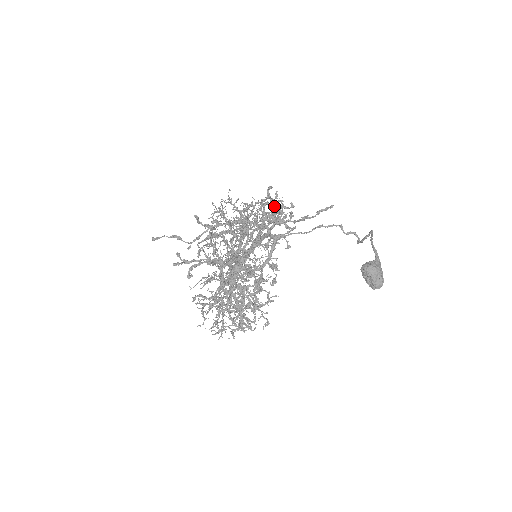
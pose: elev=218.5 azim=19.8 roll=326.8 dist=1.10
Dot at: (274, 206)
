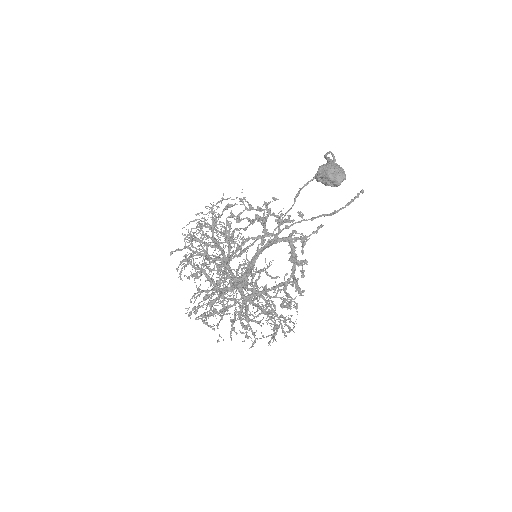
Dot at: (240, 204)
